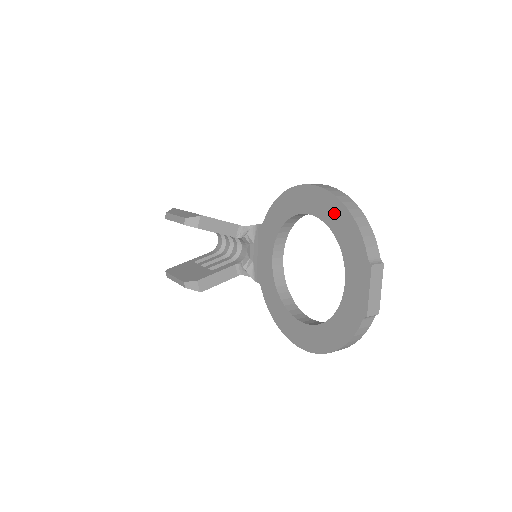
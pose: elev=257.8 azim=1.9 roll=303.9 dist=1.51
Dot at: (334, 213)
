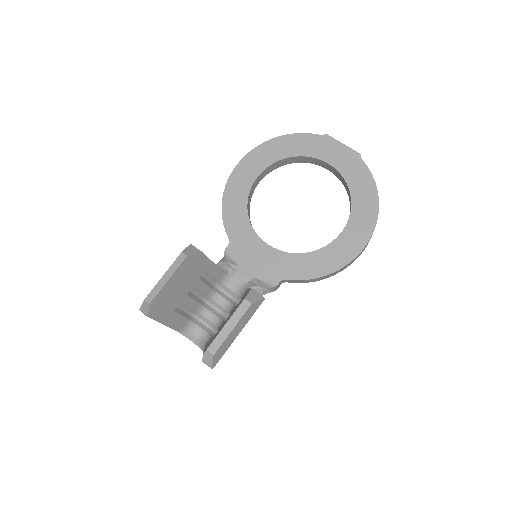
Dot at: (273, 150)
